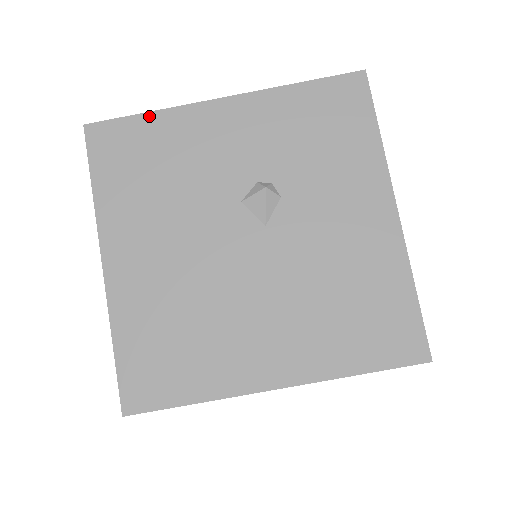
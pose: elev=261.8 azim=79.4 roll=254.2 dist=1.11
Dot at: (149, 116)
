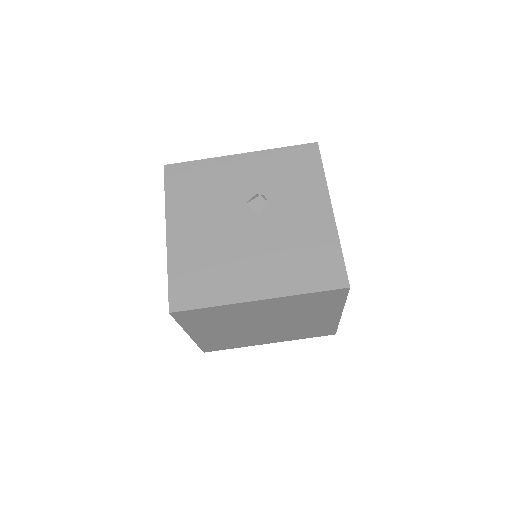
Dot at: (199, 162)
